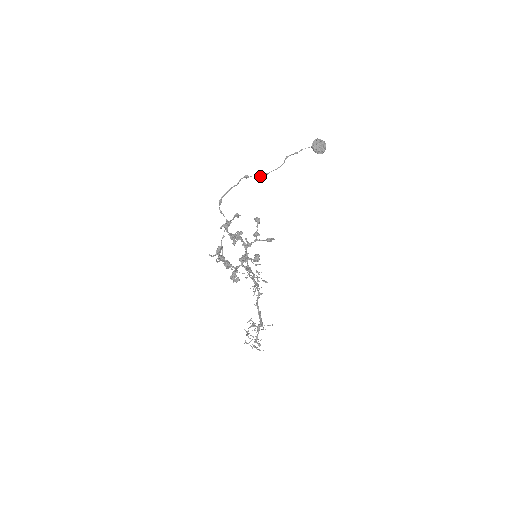
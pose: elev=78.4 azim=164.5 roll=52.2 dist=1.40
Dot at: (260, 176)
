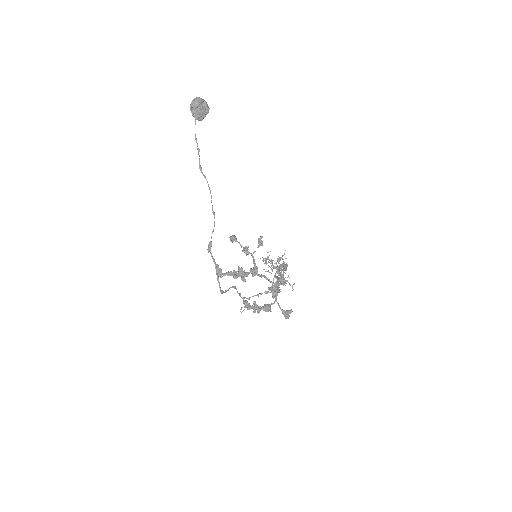
Dot at: (214, 226)
